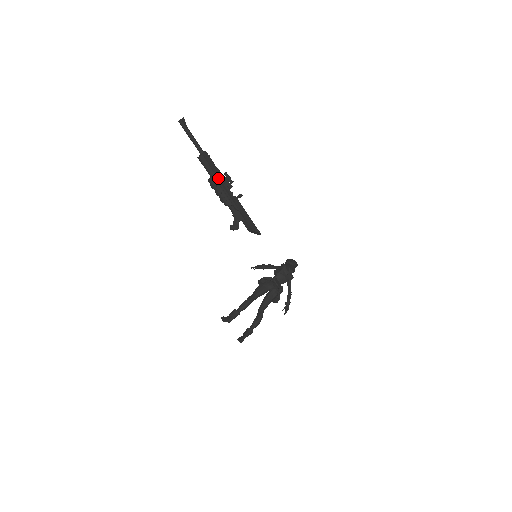
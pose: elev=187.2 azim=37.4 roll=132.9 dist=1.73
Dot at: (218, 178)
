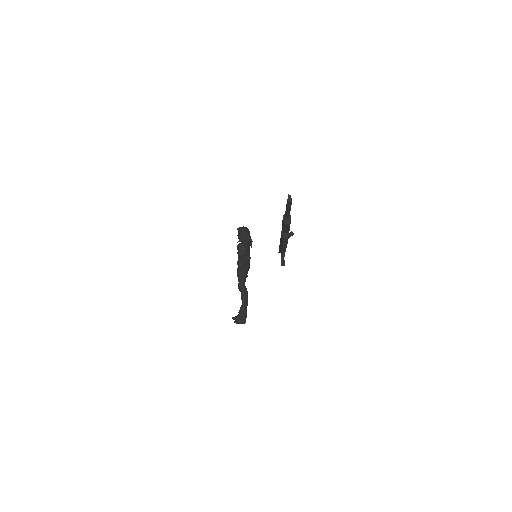
Dot at: occluded
